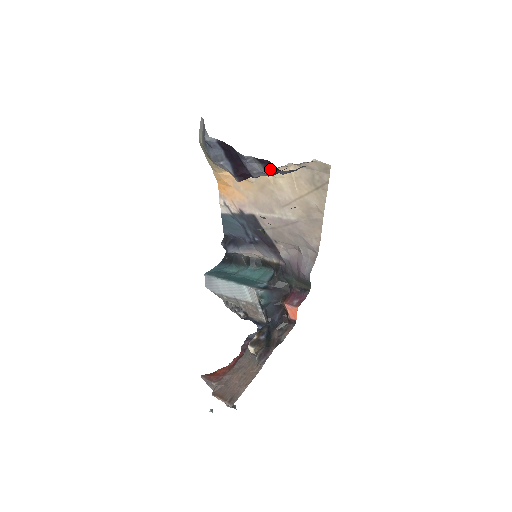
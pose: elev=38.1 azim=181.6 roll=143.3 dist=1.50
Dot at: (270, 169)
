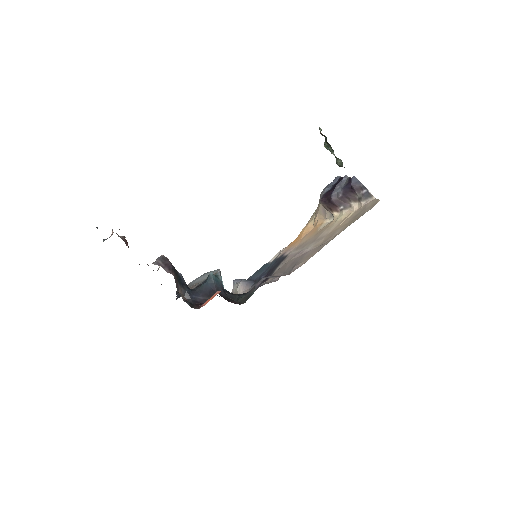
Dot at: (348, 186)
